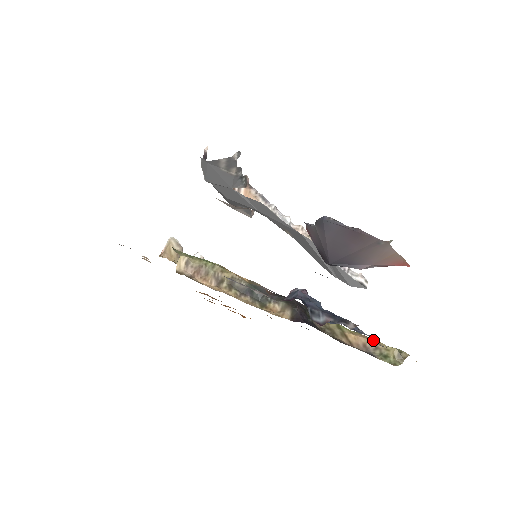
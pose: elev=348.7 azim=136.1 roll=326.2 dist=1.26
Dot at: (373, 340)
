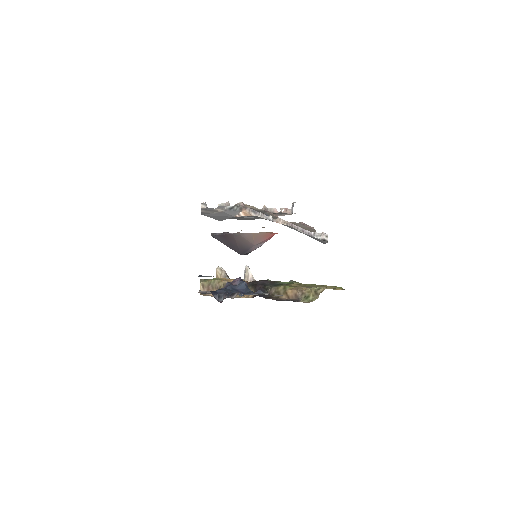
Dot at: (299, 289)
